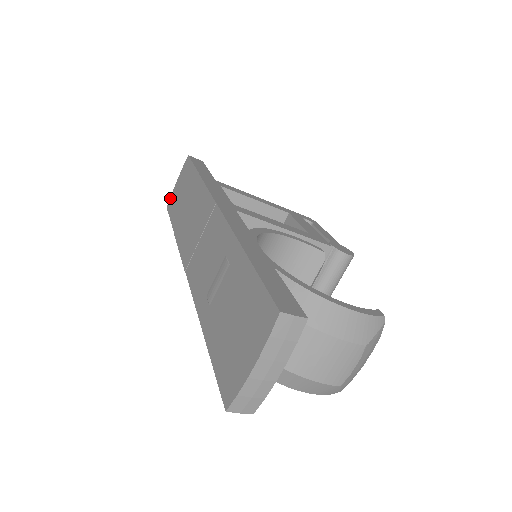
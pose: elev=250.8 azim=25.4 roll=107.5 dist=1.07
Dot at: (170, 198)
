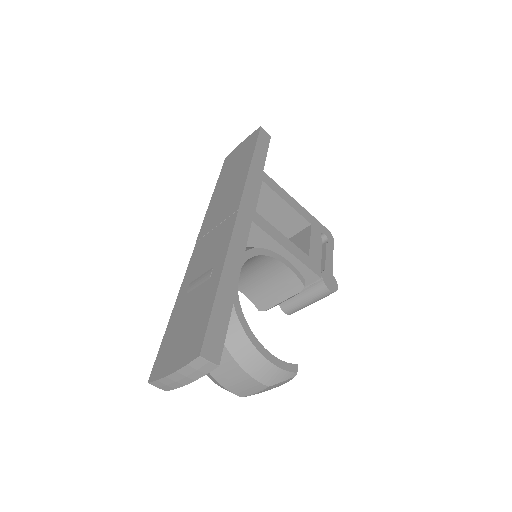
Dot at: (231, 152)
